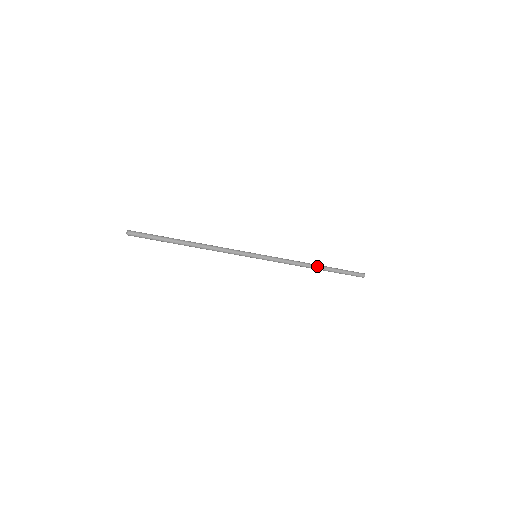
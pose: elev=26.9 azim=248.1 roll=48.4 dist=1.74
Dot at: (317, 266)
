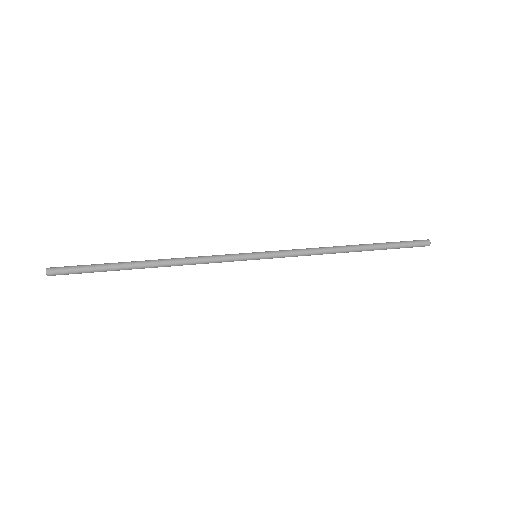
Dot at: (354, 249)
